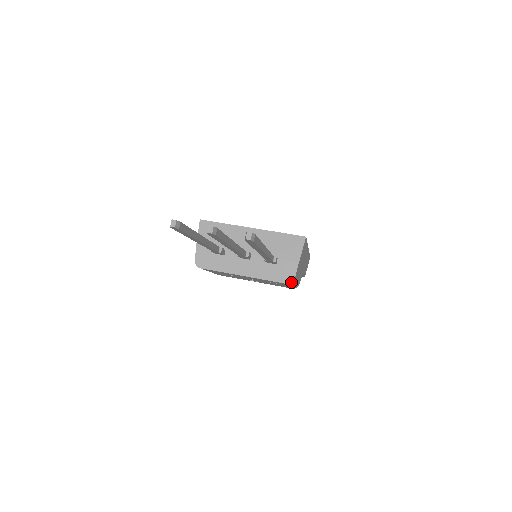
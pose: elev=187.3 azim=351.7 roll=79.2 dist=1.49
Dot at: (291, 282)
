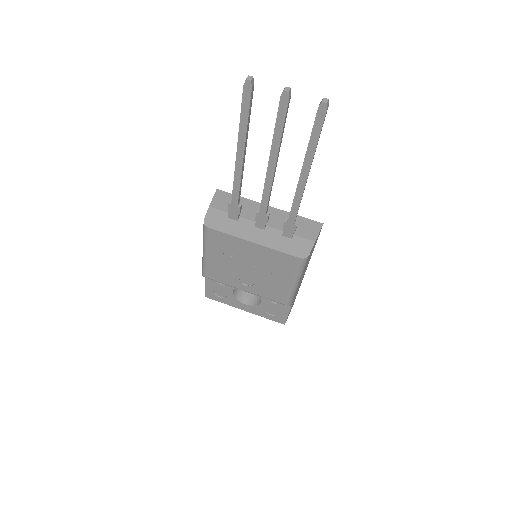
Dot at: (305, 257)
